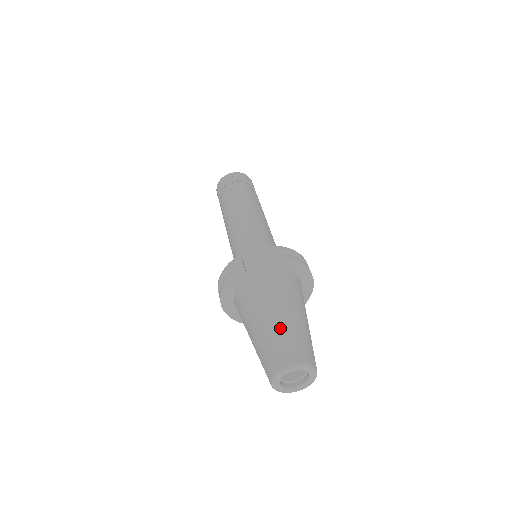
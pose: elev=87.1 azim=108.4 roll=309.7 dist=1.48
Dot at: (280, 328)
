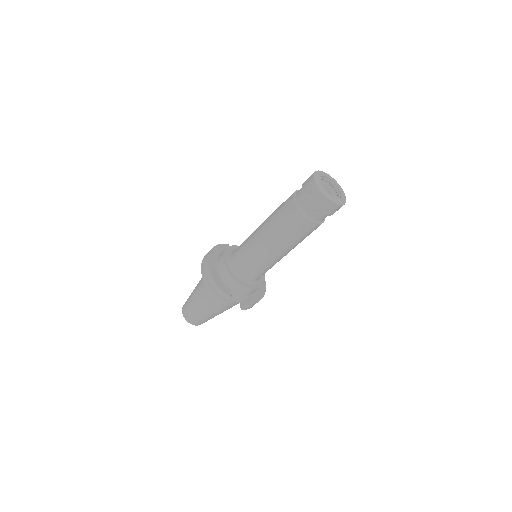
Dot at: (207, 318)
